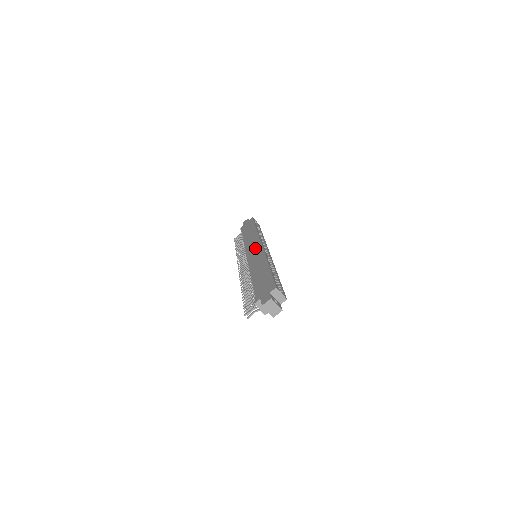
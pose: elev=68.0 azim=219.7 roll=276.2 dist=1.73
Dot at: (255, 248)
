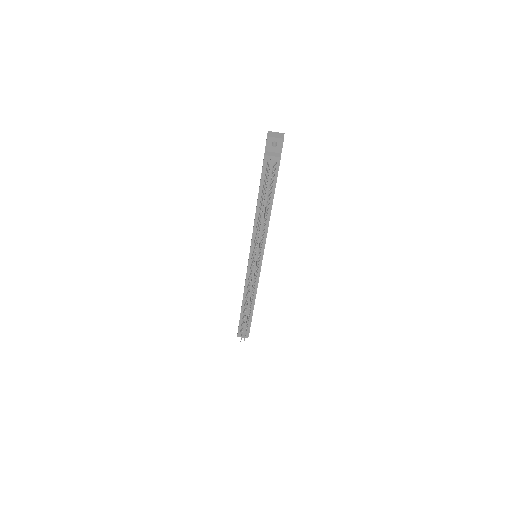
Dot at: occluded
